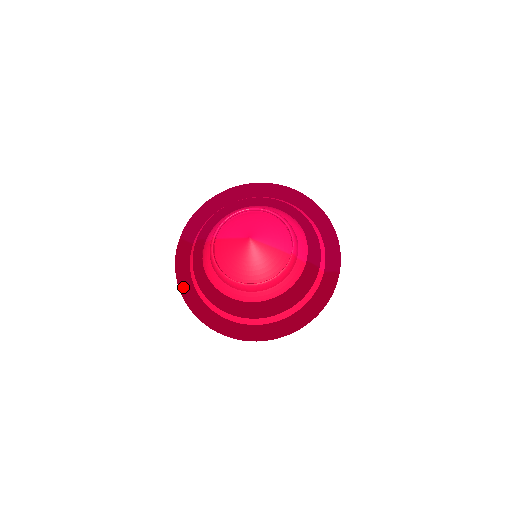
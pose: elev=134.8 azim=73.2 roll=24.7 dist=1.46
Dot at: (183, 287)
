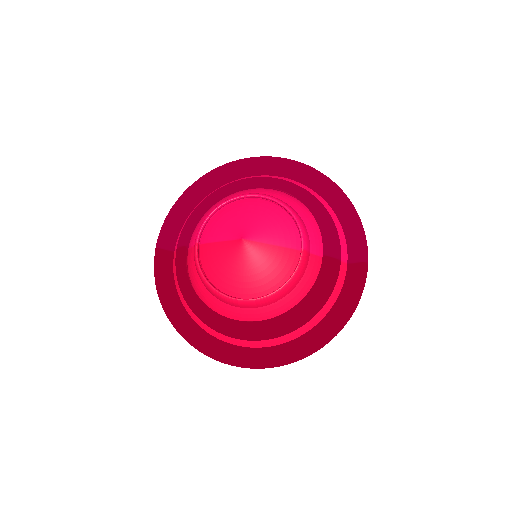
Dot at: (169, 311)
